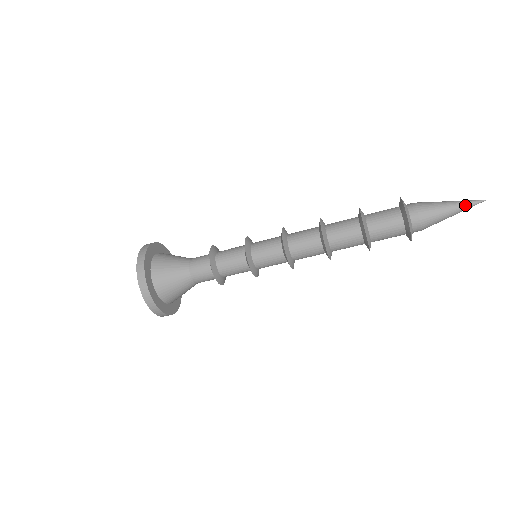
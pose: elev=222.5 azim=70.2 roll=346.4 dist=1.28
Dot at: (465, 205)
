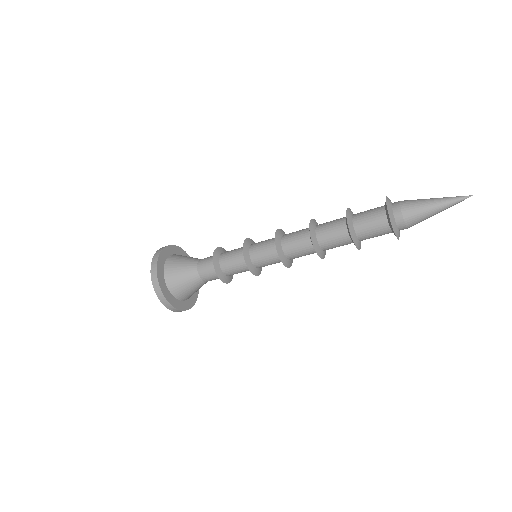
Dot at: (451, 204)
